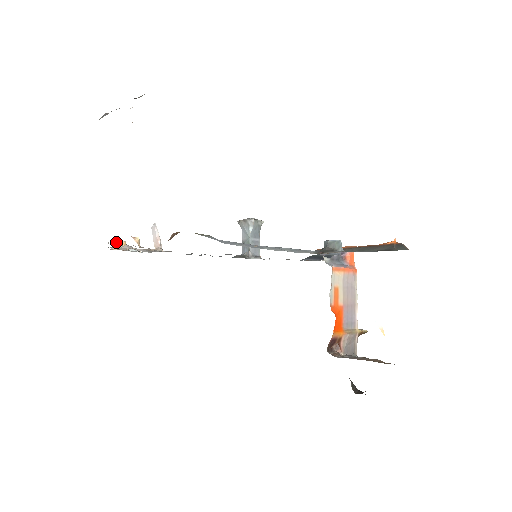
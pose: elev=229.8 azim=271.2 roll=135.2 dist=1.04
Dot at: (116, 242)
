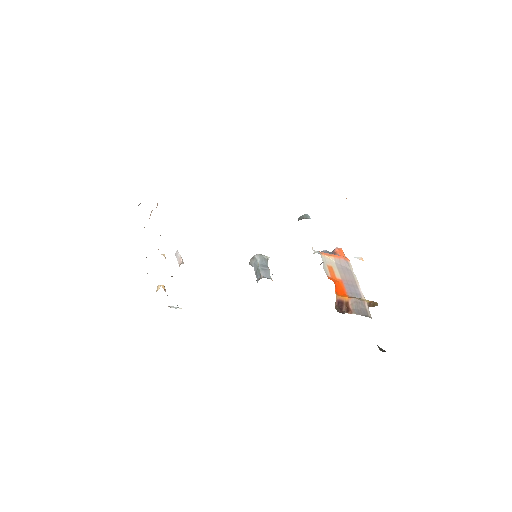
Dot at: (157, 287)
